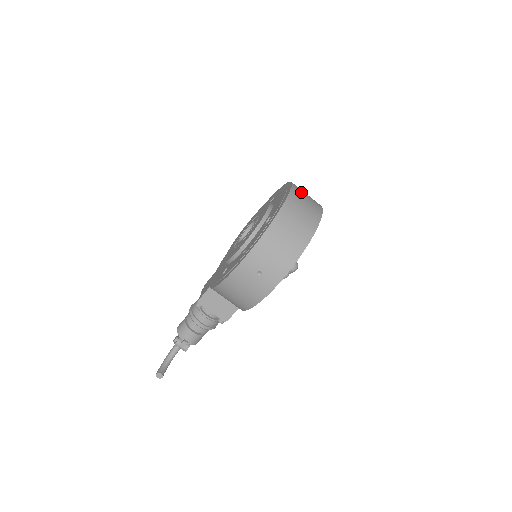
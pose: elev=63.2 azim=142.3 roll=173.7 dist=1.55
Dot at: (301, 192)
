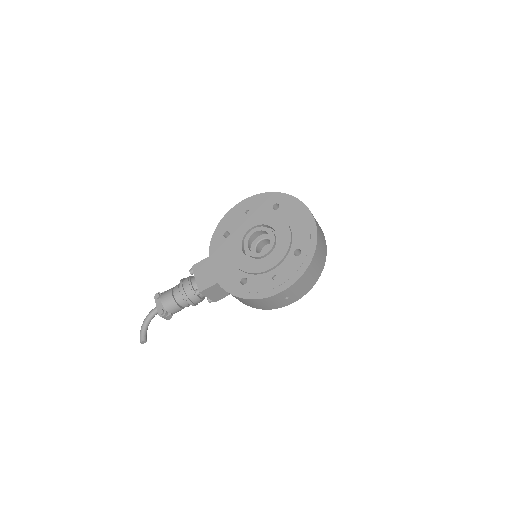
Dot at: (316, 221)
